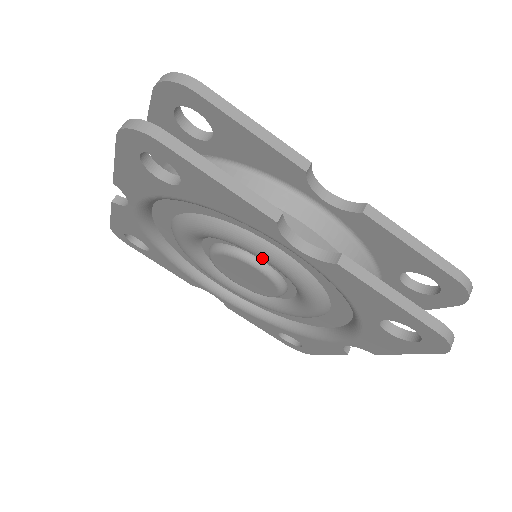
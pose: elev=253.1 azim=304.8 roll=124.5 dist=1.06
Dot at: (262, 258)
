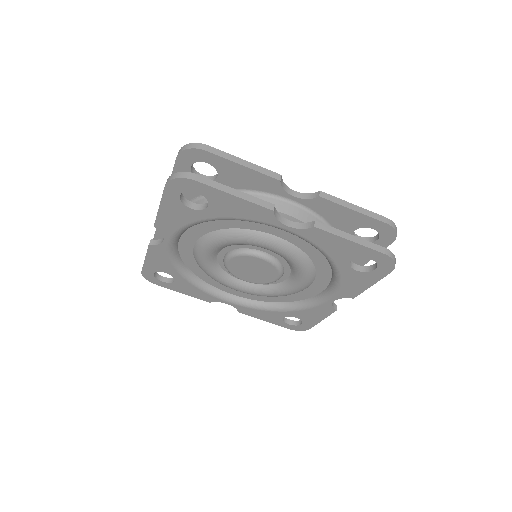
Dot at: (265, 246)
